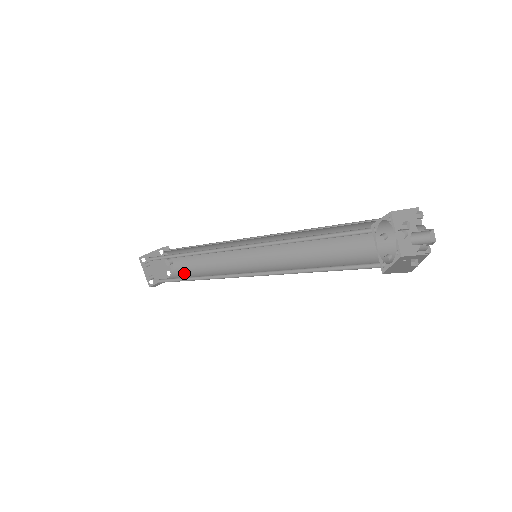
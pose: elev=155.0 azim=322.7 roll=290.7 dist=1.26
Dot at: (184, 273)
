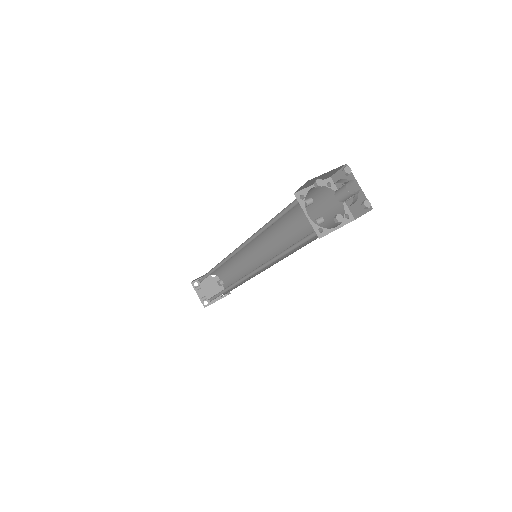
Dot at: (229, 290)
